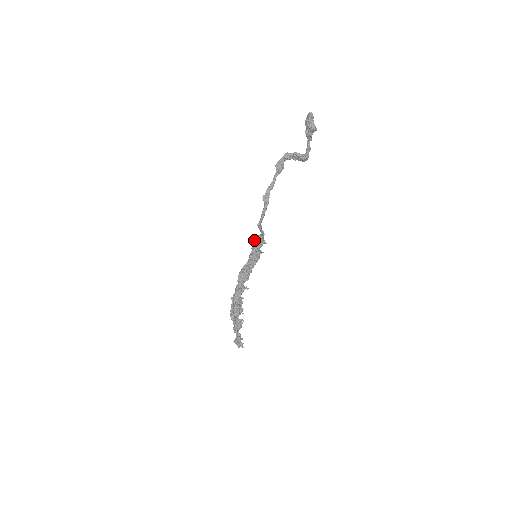
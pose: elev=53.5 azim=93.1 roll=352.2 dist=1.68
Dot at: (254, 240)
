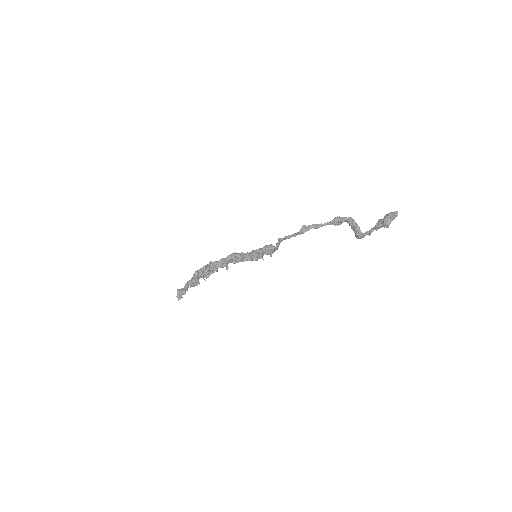
Dot at: (267, 245)
